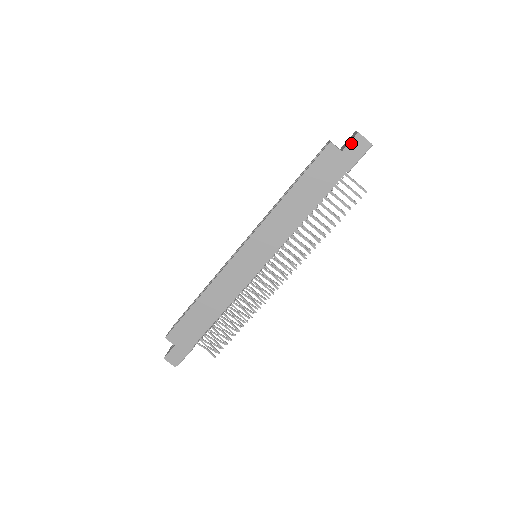
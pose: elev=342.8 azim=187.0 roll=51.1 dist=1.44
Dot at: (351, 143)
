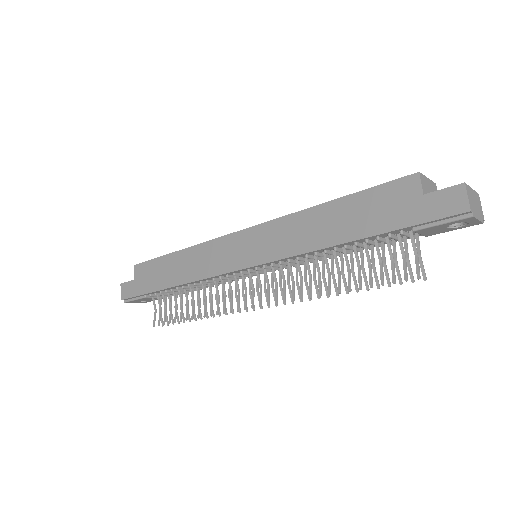
Dot at: (444, 191)
